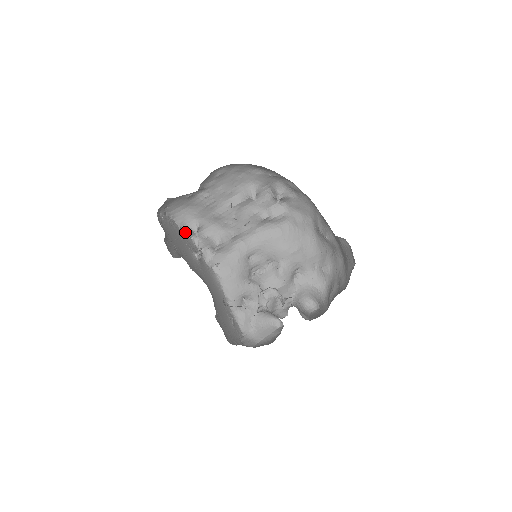
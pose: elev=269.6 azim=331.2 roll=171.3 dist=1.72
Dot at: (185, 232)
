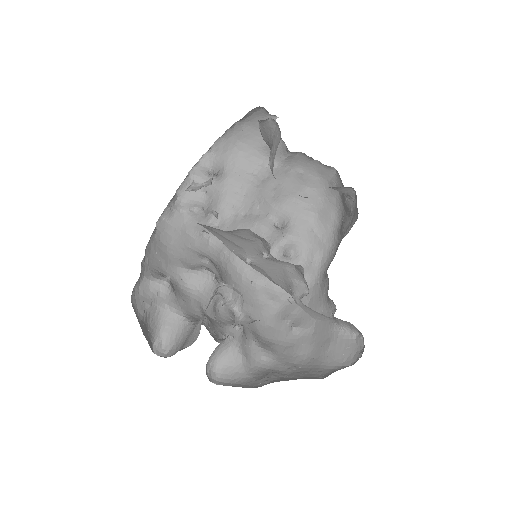
Dot at: (200, 159)
